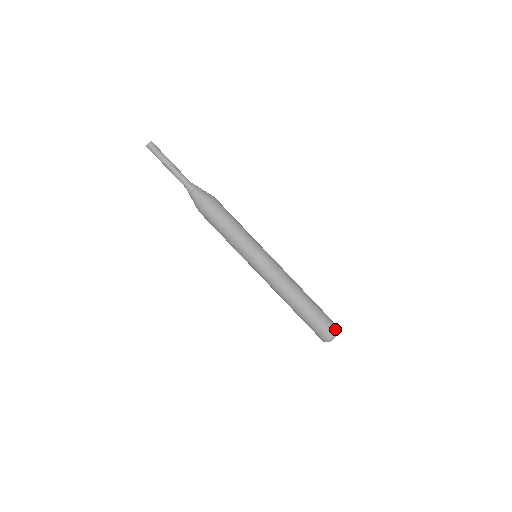
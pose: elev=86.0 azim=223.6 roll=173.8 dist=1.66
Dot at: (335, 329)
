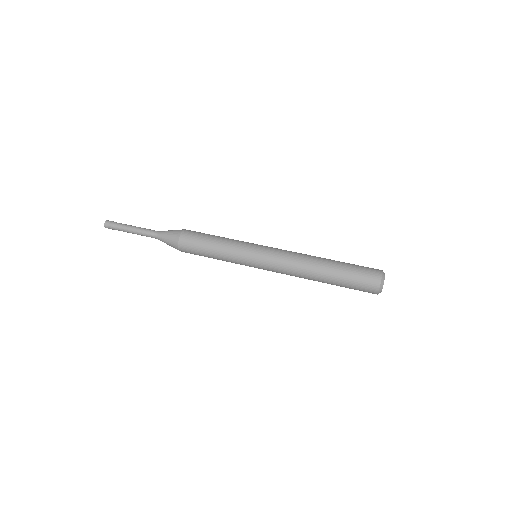
Dot at: (378, 273)
